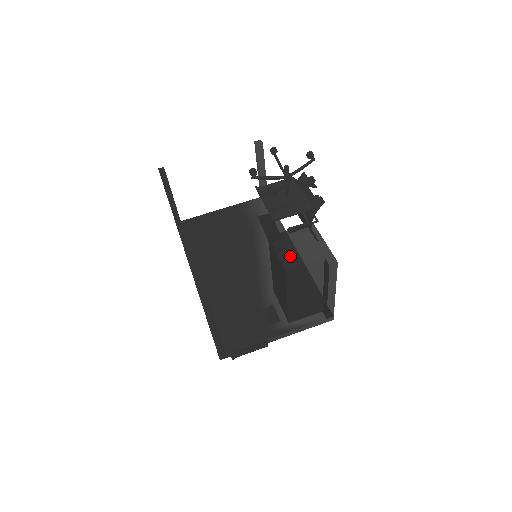
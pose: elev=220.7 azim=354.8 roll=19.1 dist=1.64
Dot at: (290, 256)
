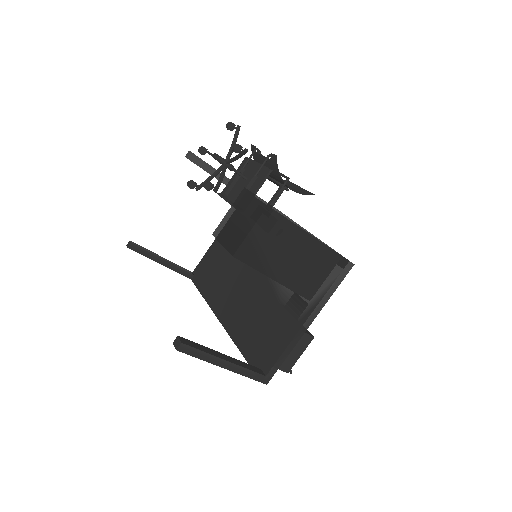
Dot at: (233, 238)
